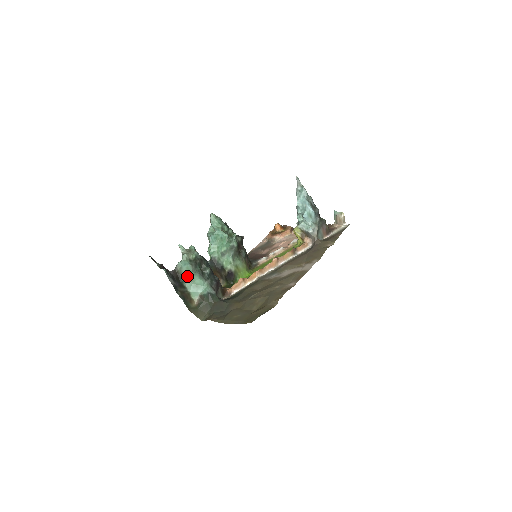
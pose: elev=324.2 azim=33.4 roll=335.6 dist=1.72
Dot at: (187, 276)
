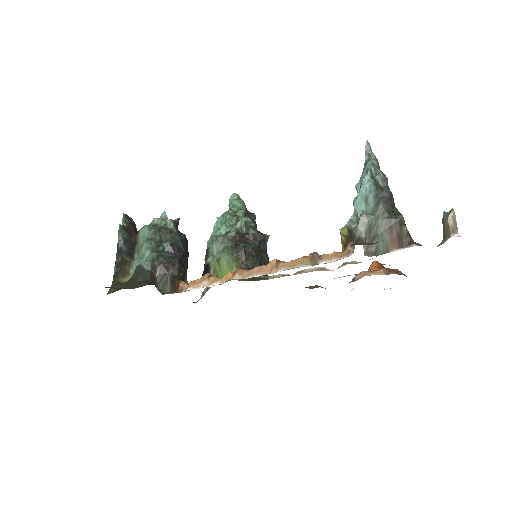
Dot at: (142, 244)
